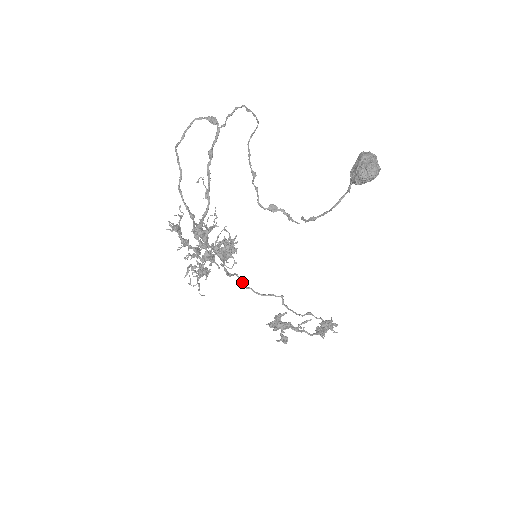
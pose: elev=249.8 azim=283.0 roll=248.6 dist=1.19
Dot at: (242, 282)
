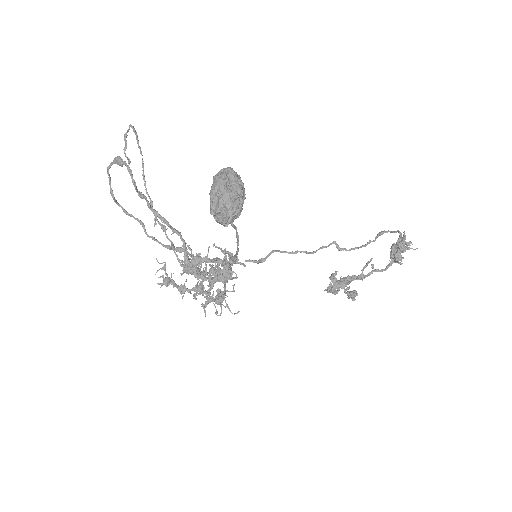
Dot at: (285, 251)
